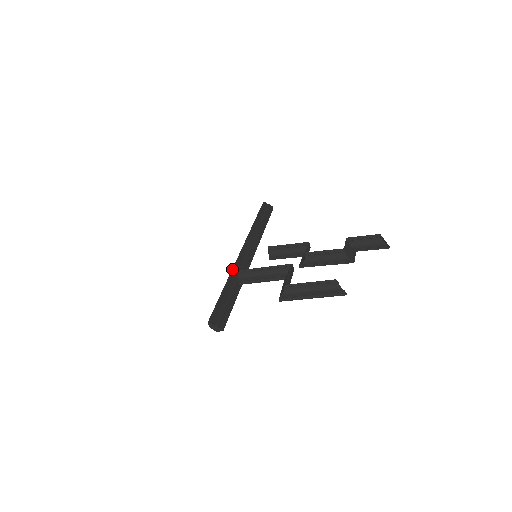
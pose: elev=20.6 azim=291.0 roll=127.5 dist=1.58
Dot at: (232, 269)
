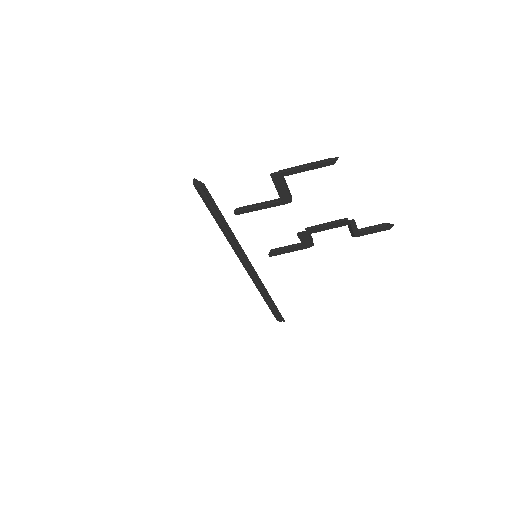
Dot at: occluded
